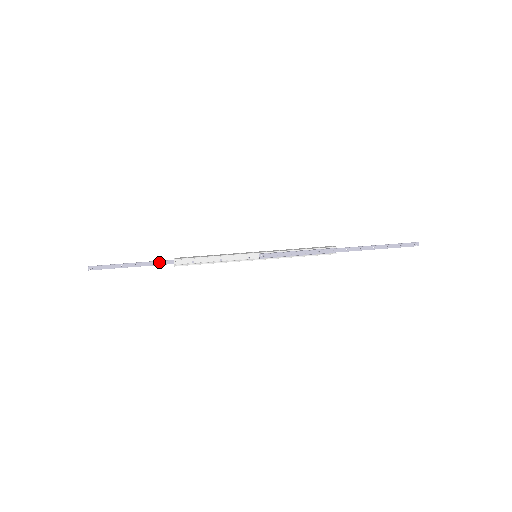
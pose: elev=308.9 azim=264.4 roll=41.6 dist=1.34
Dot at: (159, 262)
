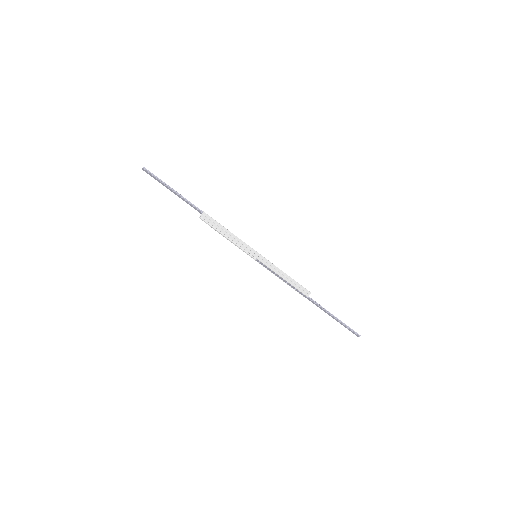
Dot at: (192, 205)
